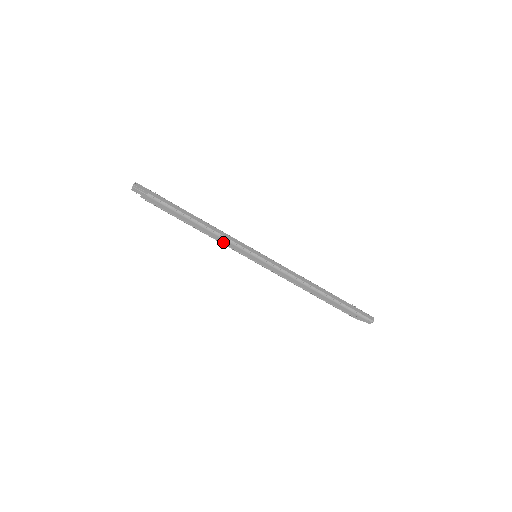
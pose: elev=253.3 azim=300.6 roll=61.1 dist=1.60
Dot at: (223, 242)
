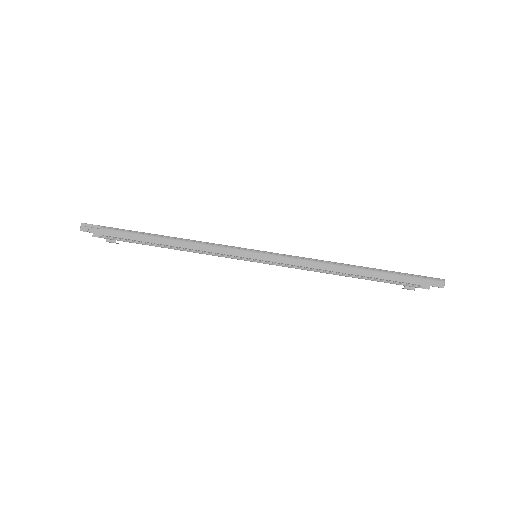
Dot at: (208, 251)
